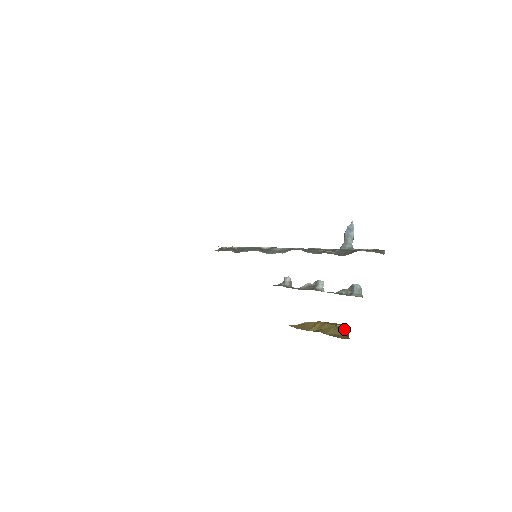
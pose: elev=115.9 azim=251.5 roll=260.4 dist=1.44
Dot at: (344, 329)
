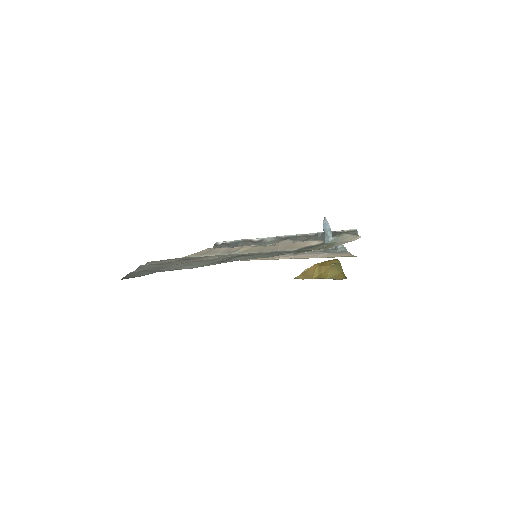
Dot at: (338, 267)
